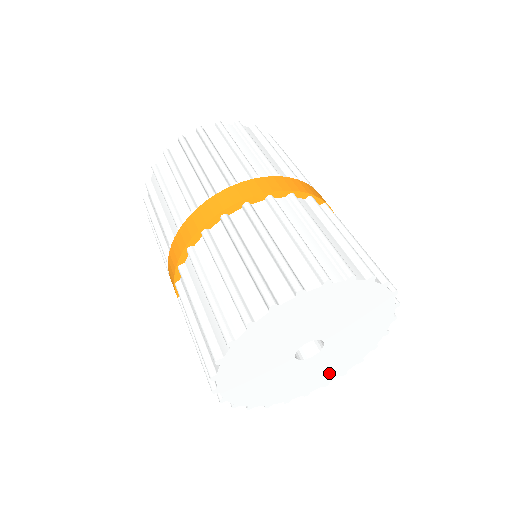
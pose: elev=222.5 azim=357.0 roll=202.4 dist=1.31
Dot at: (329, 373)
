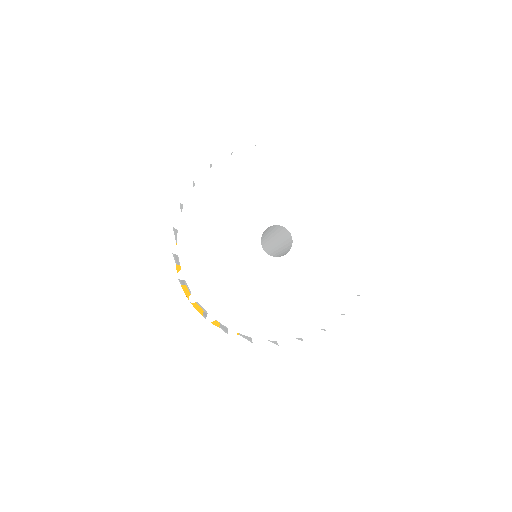
Dot at: (335, 287)
